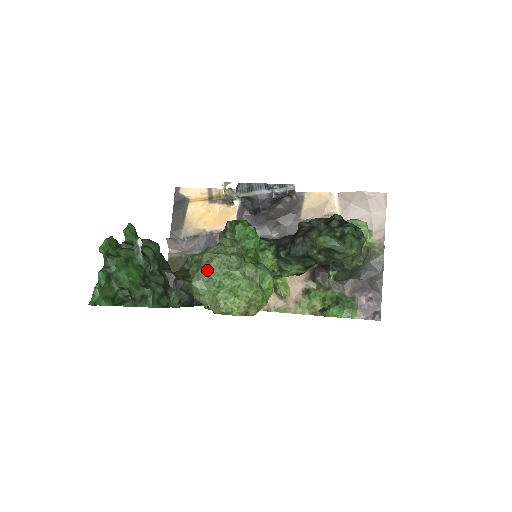
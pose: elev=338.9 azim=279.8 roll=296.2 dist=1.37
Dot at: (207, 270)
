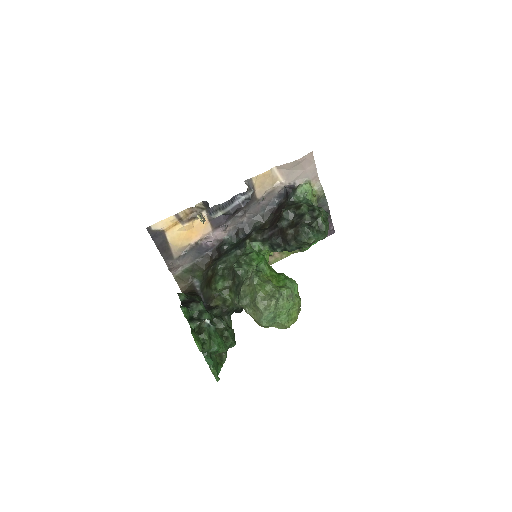
Dot at: (270, 315)
